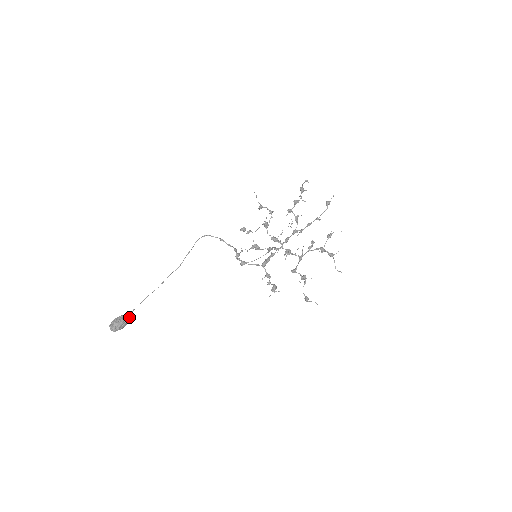
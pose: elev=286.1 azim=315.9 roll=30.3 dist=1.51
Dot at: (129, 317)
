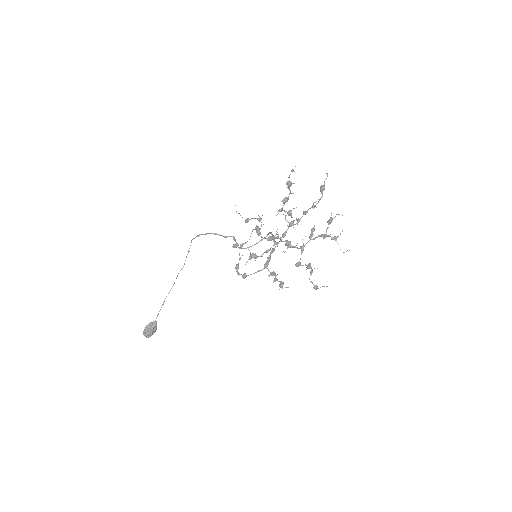
Dot at: (156, 322)
